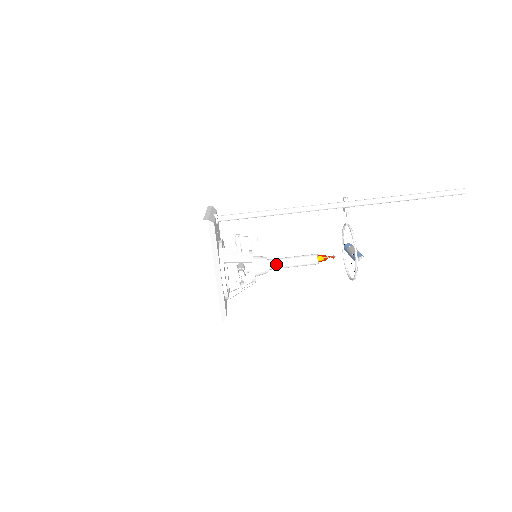
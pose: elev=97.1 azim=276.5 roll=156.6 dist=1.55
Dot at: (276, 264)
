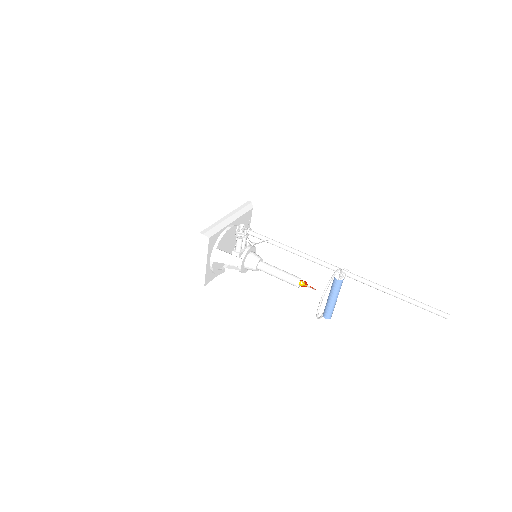
Dot at: (267, 263)
